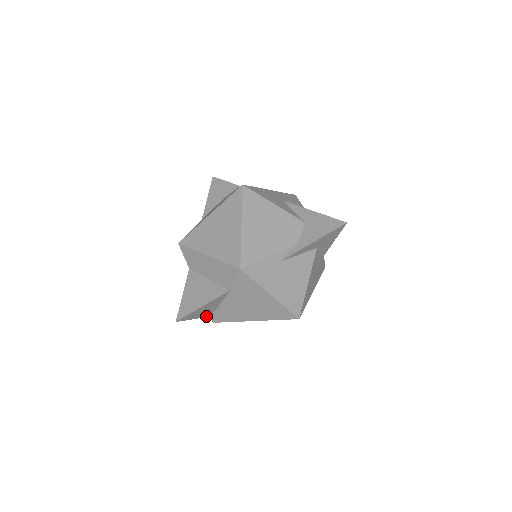
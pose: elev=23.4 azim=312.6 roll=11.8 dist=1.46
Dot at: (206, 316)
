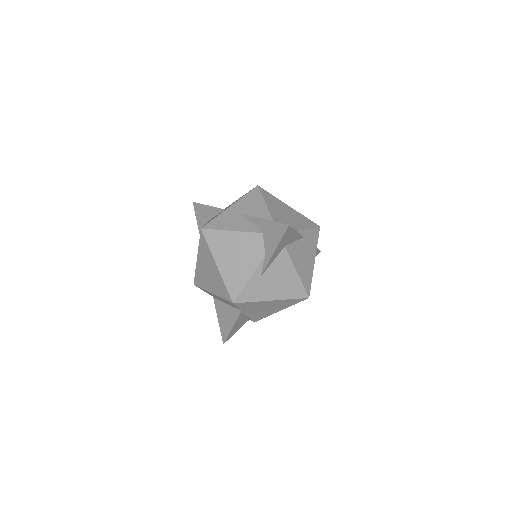
Dot at: (245, 322)
